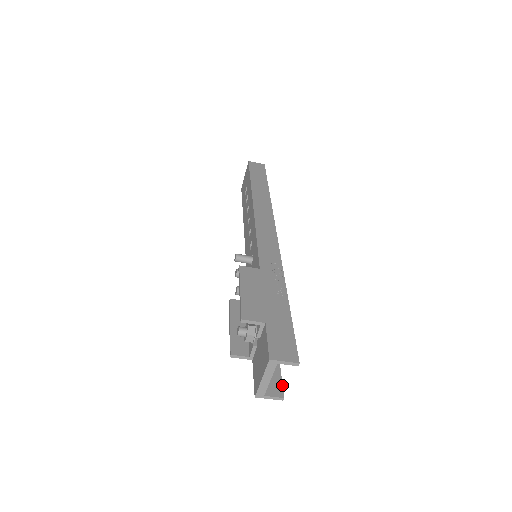
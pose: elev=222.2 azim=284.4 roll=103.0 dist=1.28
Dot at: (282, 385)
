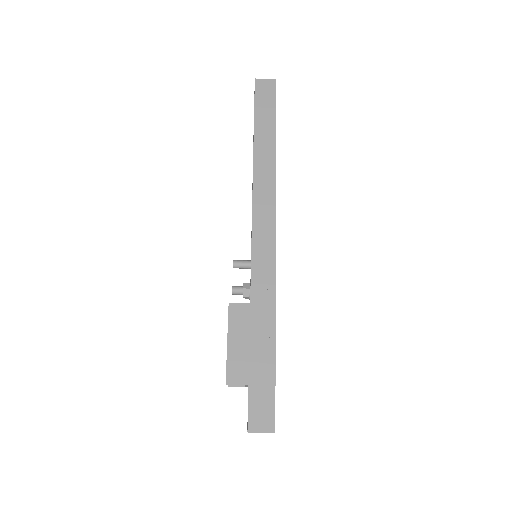
Dot at: occluded
